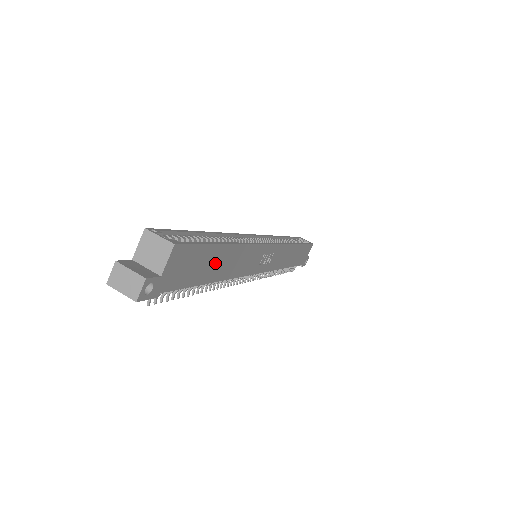
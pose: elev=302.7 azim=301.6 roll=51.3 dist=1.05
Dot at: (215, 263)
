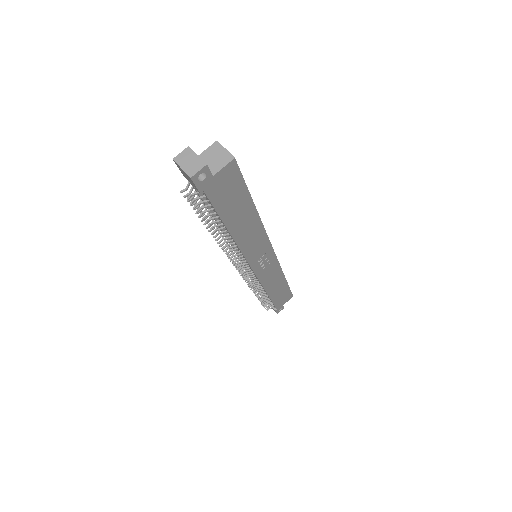
Dot at: (240, 214)
